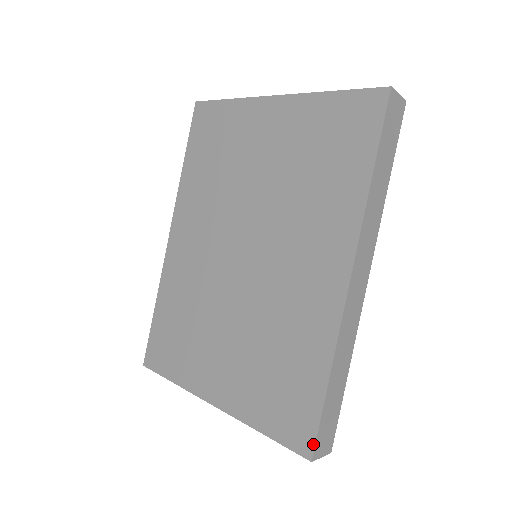
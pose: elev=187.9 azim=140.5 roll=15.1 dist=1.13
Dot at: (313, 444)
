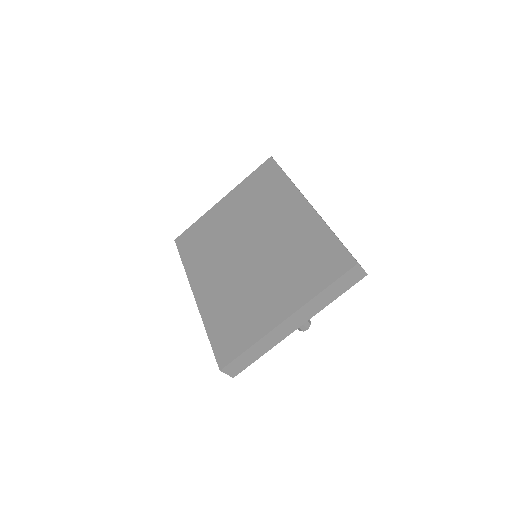
Dot at: (351, 257)
